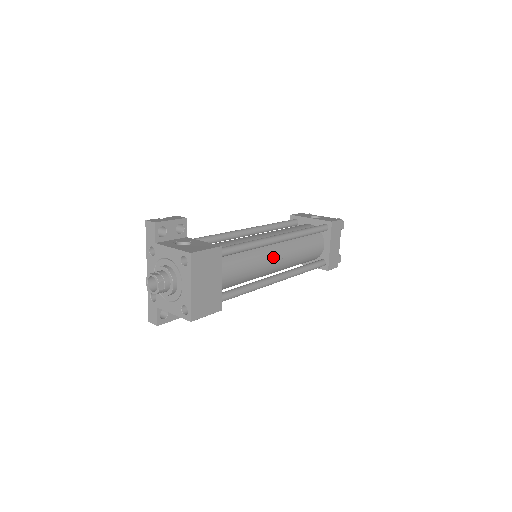
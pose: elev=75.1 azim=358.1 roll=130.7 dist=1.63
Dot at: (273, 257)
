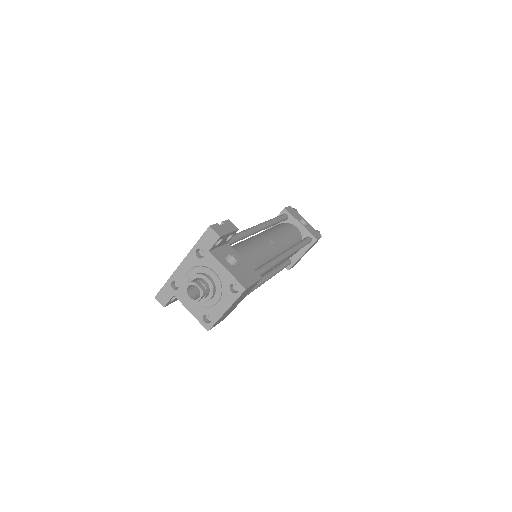
Dot at: (272, 268)
